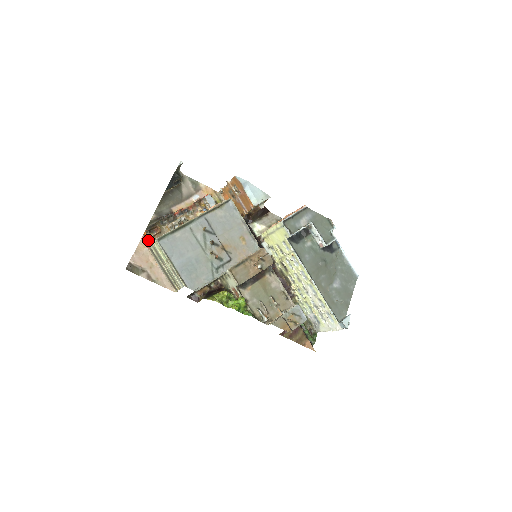
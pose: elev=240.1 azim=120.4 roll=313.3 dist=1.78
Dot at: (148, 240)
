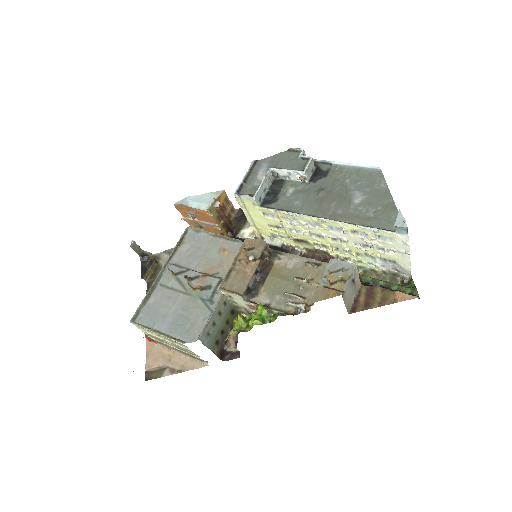
Dot at: occluded
